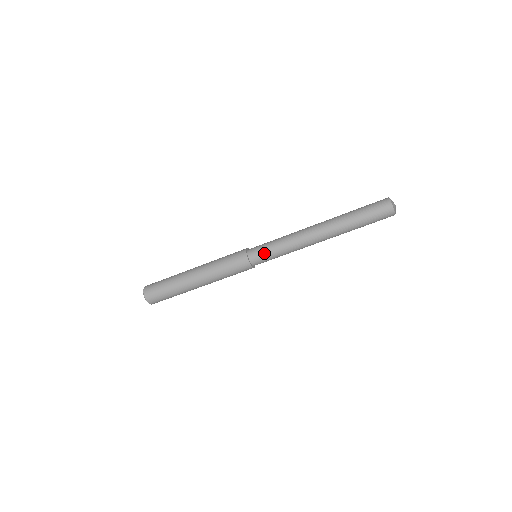
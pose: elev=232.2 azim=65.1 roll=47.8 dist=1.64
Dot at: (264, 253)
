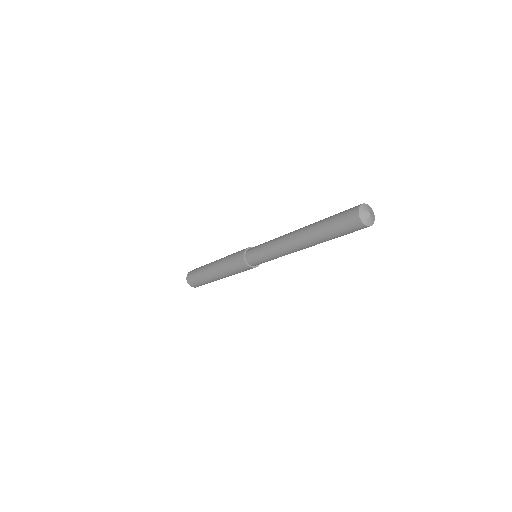
Dot at: (255, 254)
